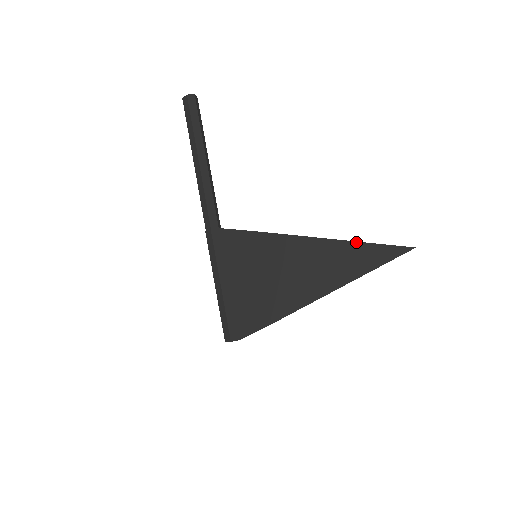
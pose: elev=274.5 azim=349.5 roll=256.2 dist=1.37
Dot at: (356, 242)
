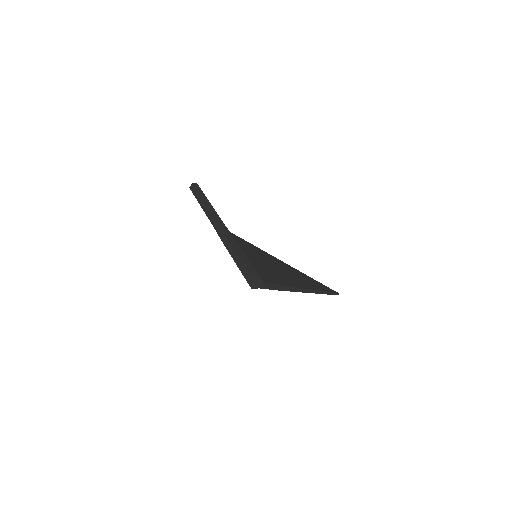
Dot at: (311, 278)
